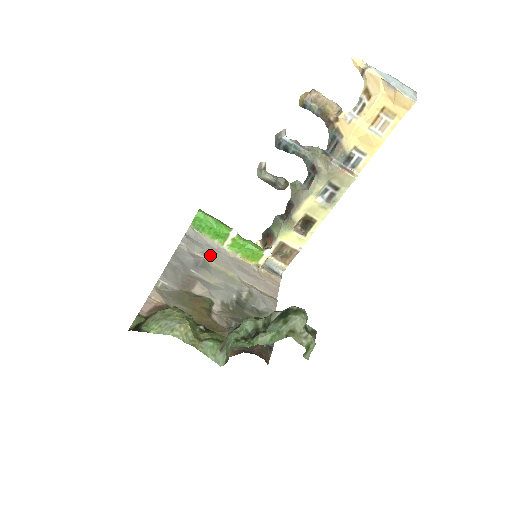
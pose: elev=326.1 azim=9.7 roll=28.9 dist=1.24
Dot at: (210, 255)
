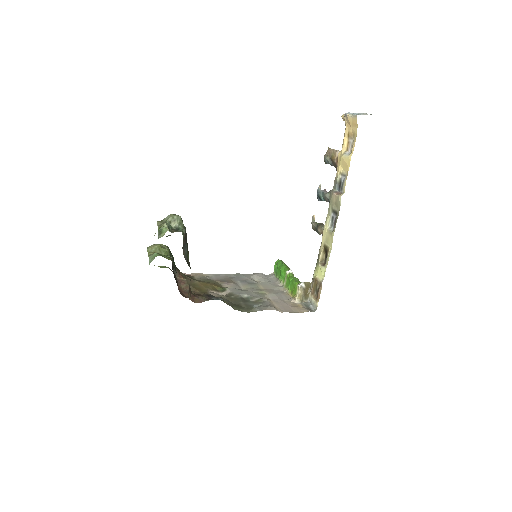
Dot at: (266, 284)
